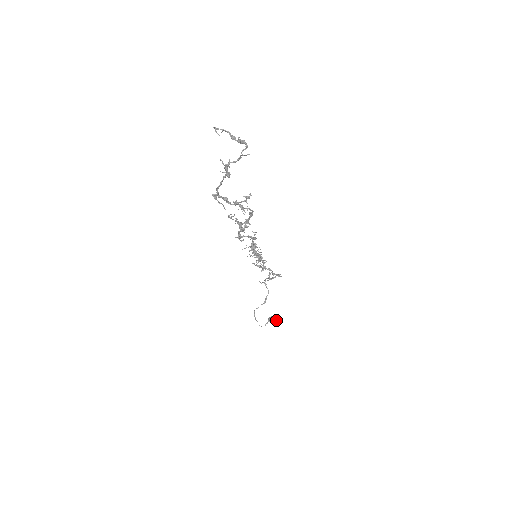
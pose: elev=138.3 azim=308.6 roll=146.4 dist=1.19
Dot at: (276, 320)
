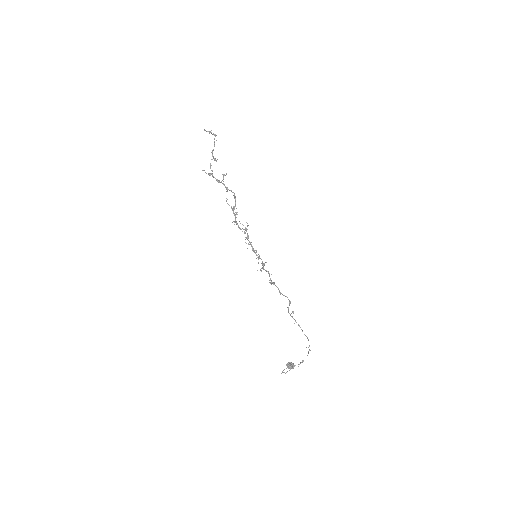
Dot at: (290, 364)
